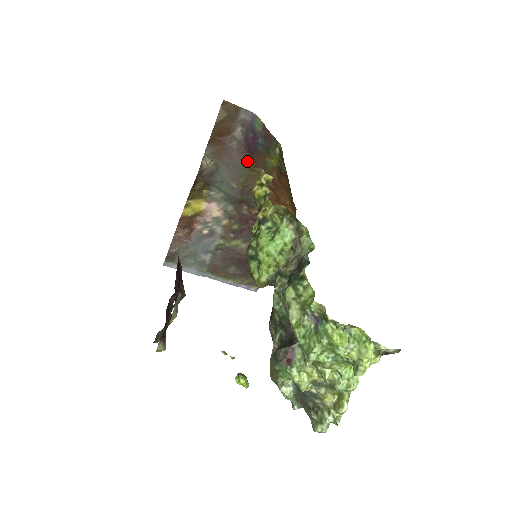
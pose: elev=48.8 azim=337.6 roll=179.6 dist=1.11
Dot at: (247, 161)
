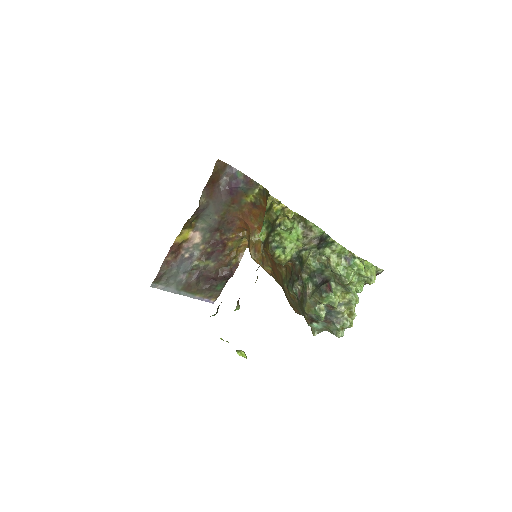
Dot at: (227, 200)
